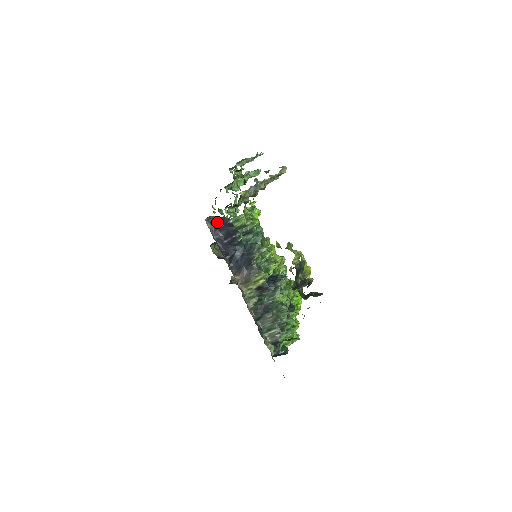
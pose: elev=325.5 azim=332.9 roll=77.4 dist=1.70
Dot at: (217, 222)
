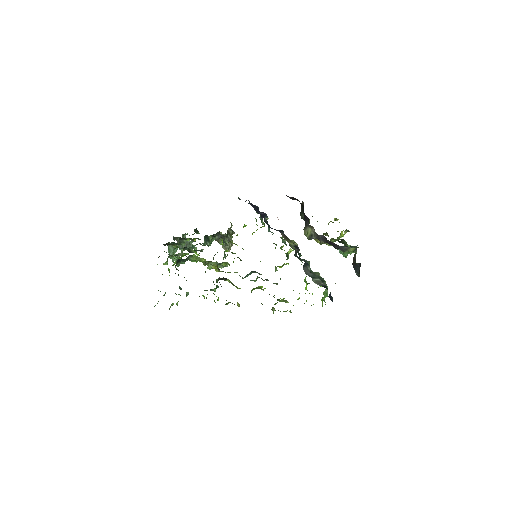
Dot at: occluded
